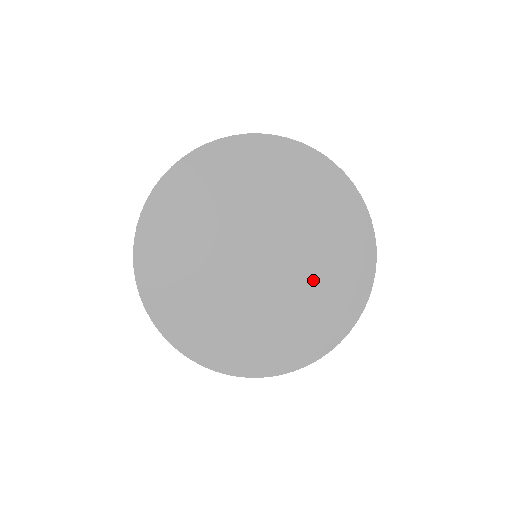
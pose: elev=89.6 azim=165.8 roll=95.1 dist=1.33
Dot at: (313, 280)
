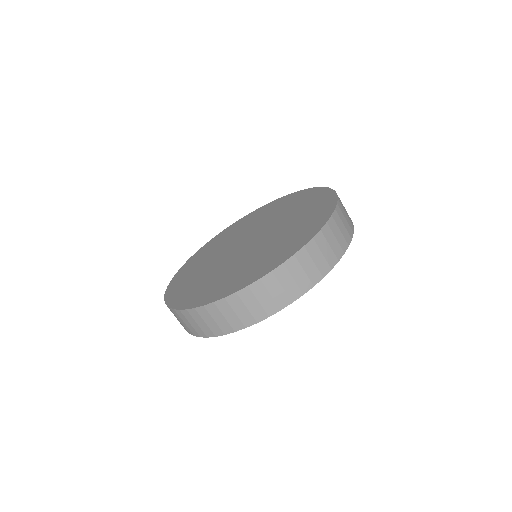
Dot at: (261, 253)
